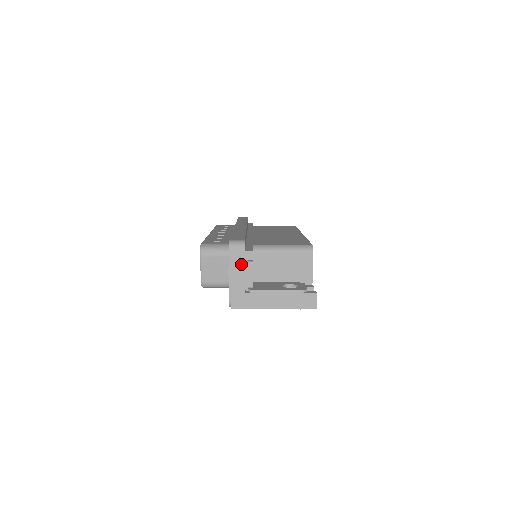
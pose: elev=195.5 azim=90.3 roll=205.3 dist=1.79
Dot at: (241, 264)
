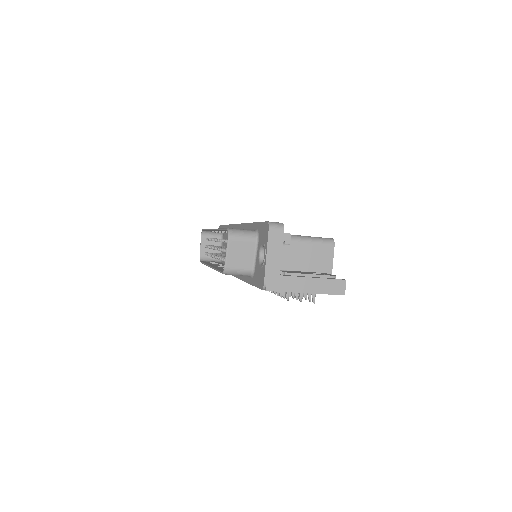
Dot at: (279, 245)
